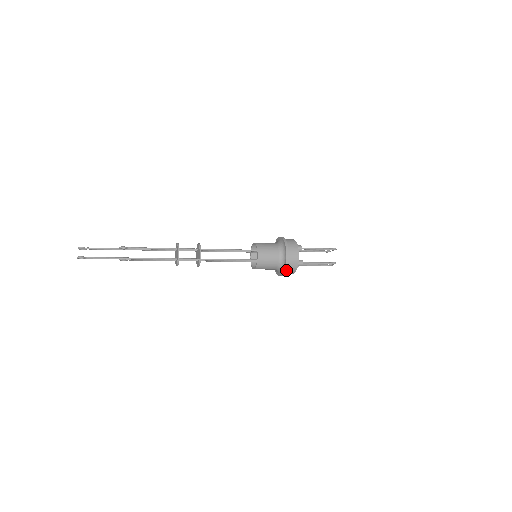
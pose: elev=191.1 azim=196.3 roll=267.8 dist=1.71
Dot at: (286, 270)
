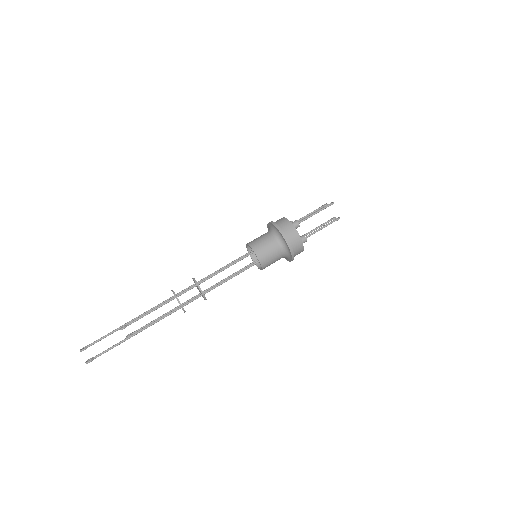
Dot at: occluded
